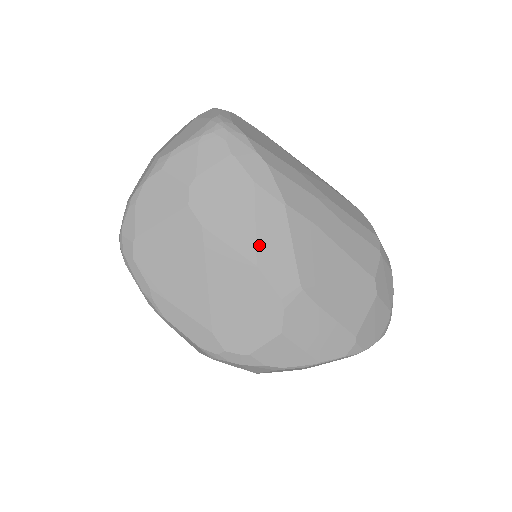
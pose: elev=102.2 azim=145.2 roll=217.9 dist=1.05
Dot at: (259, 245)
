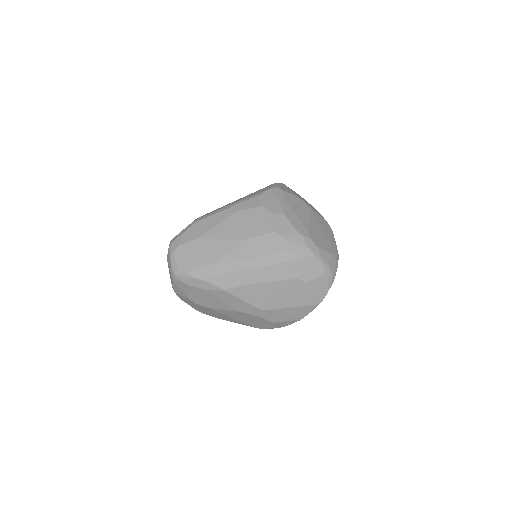
Dot at: (231, 306)
